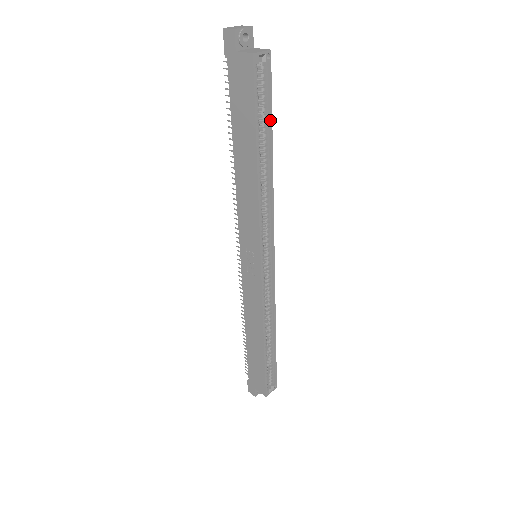
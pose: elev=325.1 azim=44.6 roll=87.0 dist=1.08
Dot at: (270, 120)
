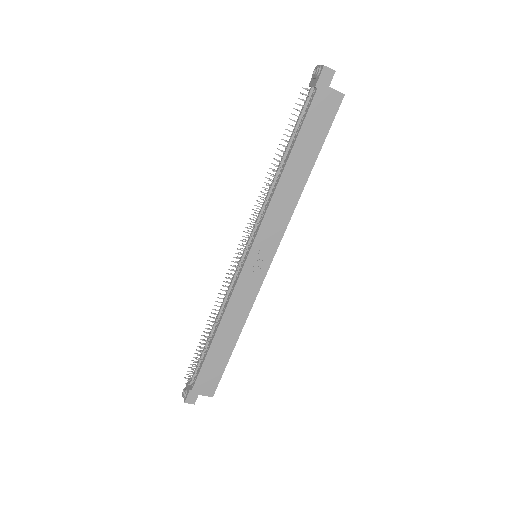
Dot at: occluded
